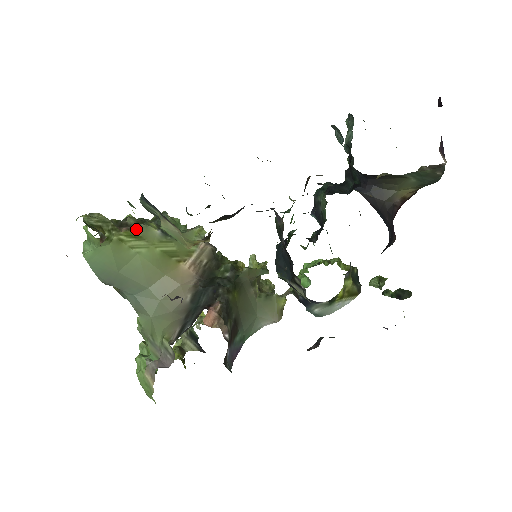
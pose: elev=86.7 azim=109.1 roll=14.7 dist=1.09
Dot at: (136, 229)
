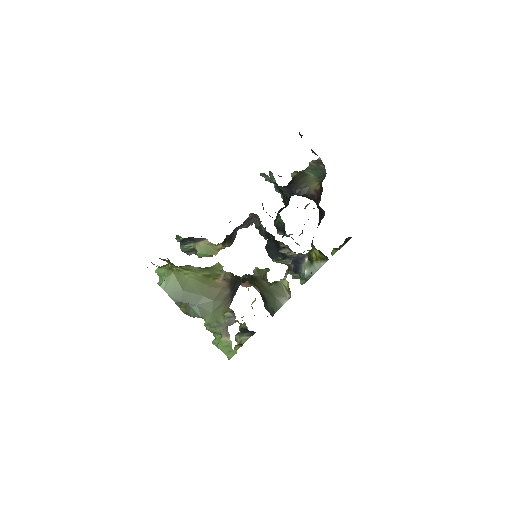
Dot at: (183, 267)
